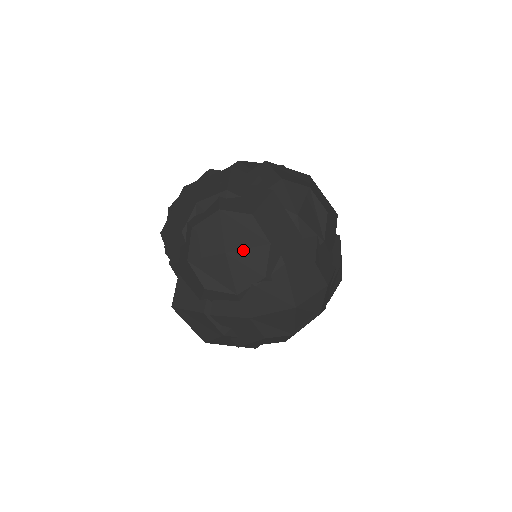
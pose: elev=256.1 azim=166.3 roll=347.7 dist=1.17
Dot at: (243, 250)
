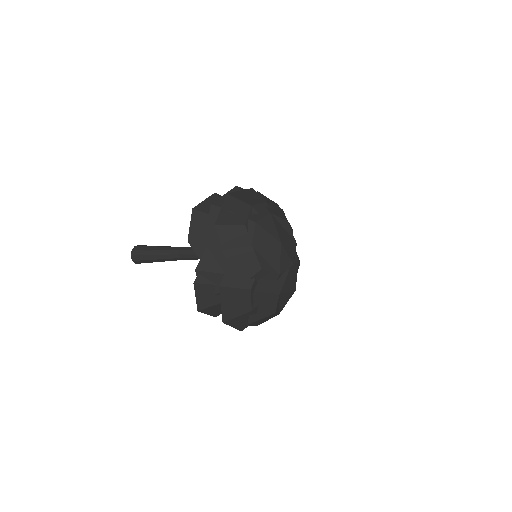
Dot at: (287, 243)
